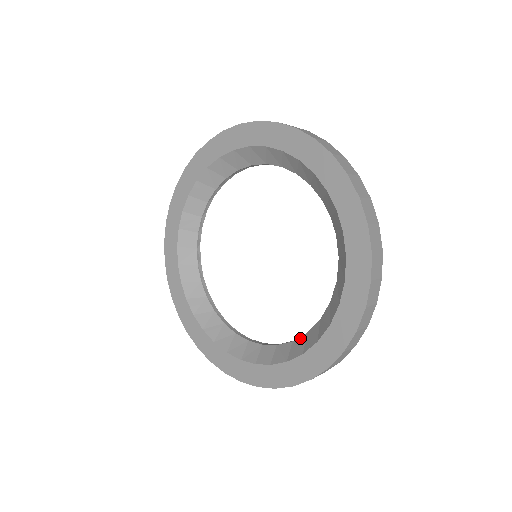
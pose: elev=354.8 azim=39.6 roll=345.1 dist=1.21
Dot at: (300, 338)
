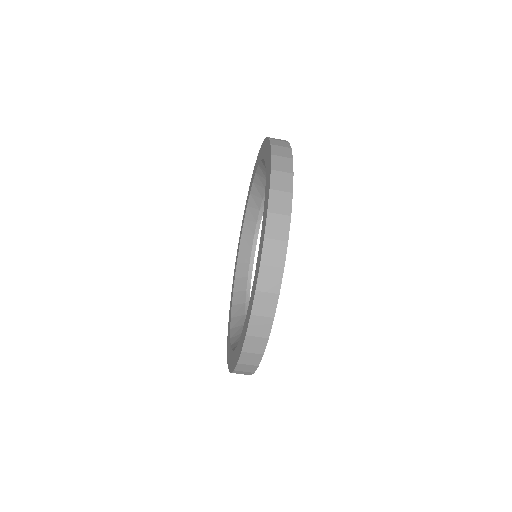
Dot at: occluded
